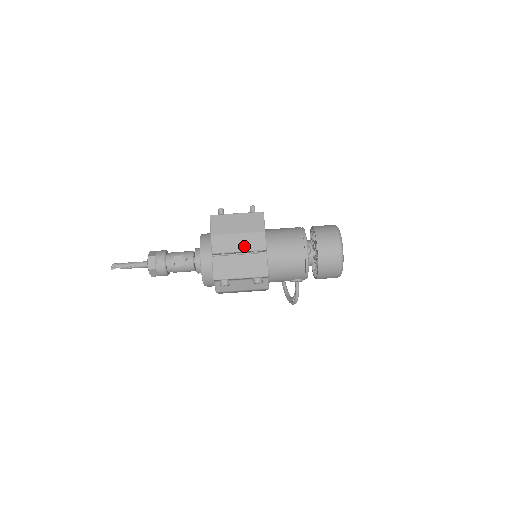
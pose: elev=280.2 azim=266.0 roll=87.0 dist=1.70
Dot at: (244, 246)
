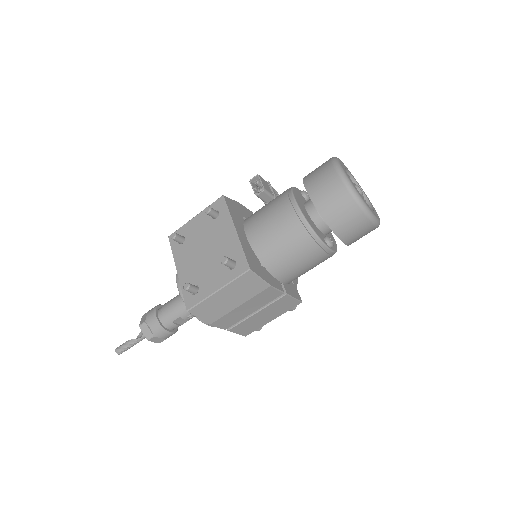
Dot at: (255, 307)
